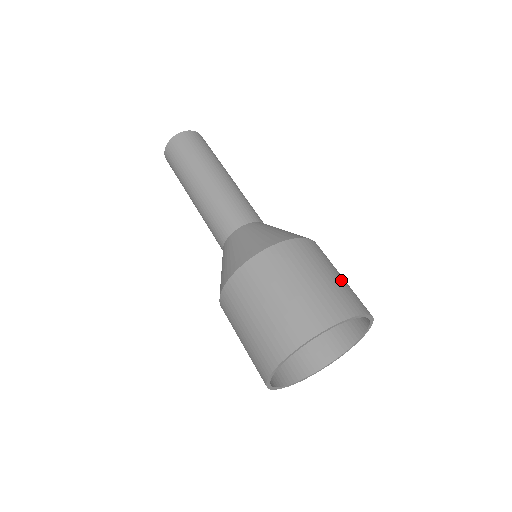
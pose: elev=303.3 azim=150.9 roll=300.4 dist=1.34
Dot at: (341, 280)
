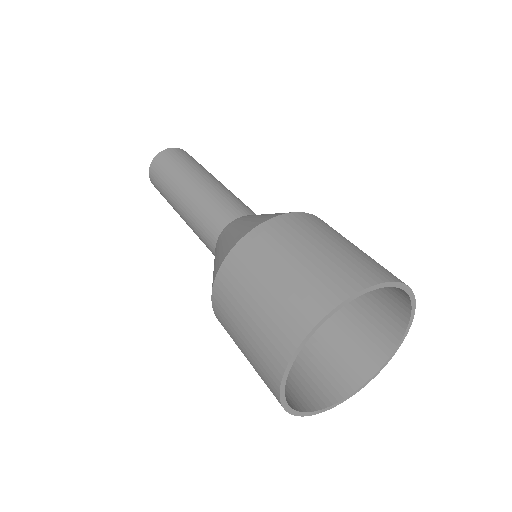
Dot at: (360, 250)
